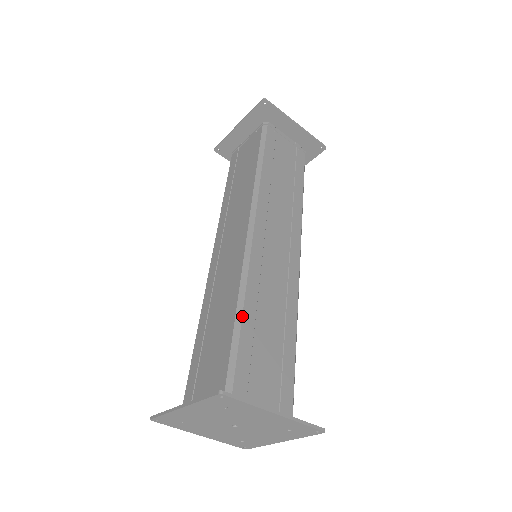
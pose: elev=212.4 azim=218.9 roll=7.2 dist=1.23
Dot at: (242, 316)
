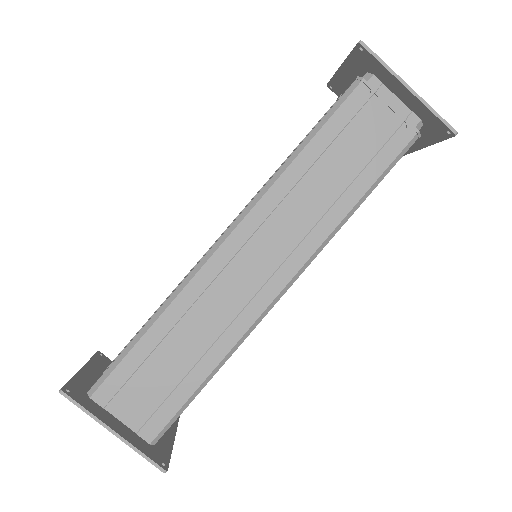
Dot at: (149, 328)
